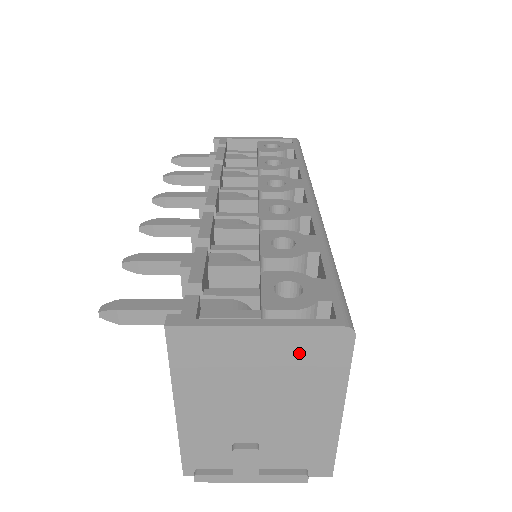
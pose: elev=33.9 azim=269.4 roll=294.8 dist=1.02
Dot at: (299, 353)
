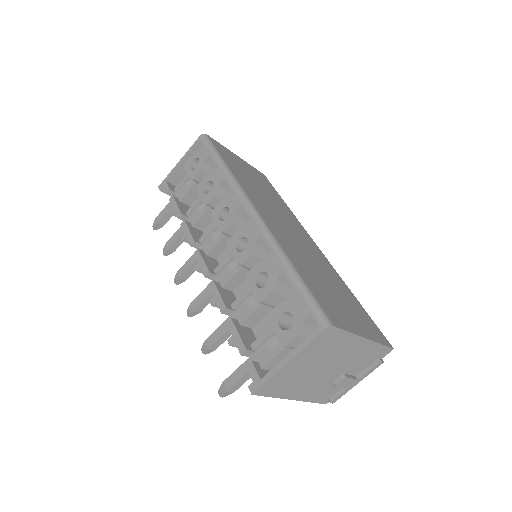
Dot at: (318, 350)
